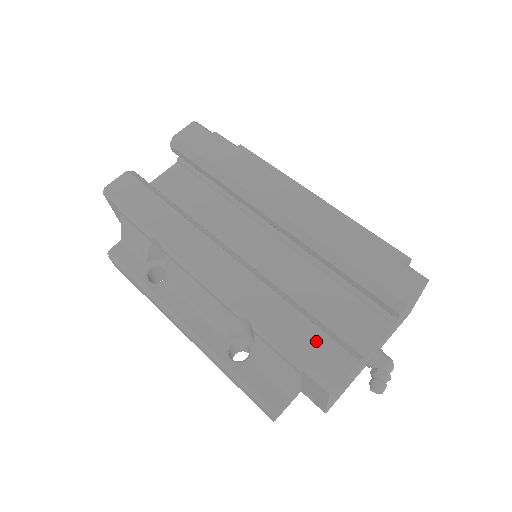
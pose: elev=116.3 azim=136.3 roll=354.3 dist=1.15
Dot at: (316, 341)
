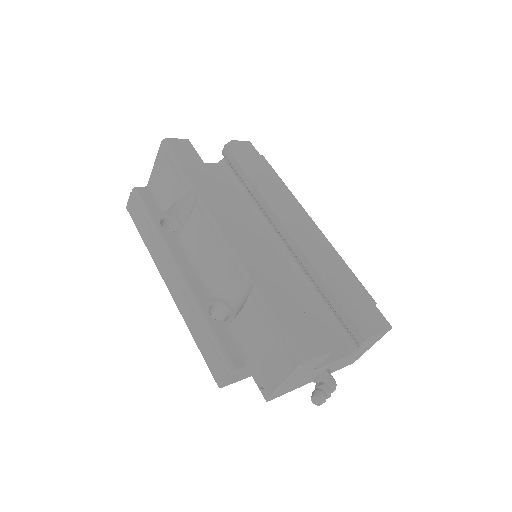
Dot at: (301, 322)
